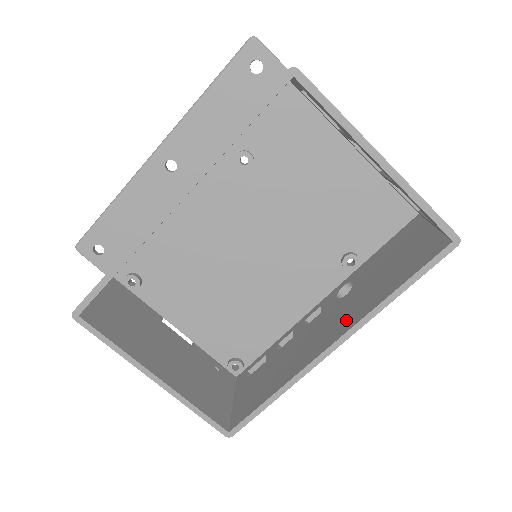
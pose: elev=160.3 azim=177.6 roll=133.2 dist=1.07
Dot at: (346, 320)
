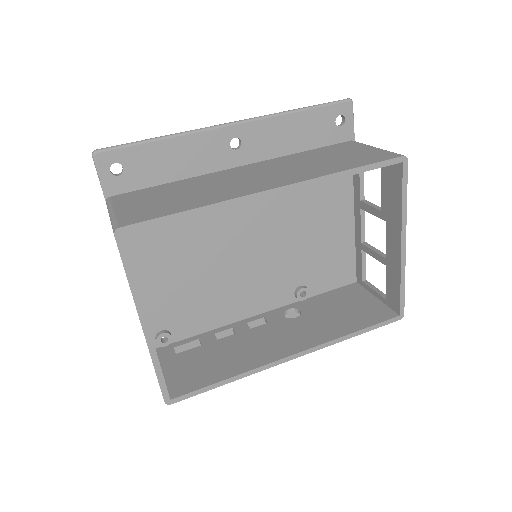
Dot at: (306, 339)
